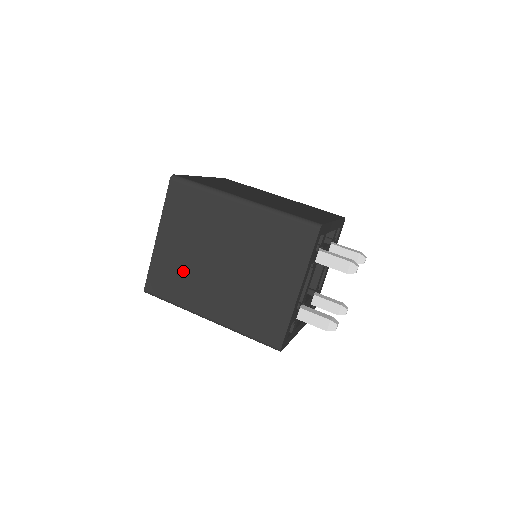
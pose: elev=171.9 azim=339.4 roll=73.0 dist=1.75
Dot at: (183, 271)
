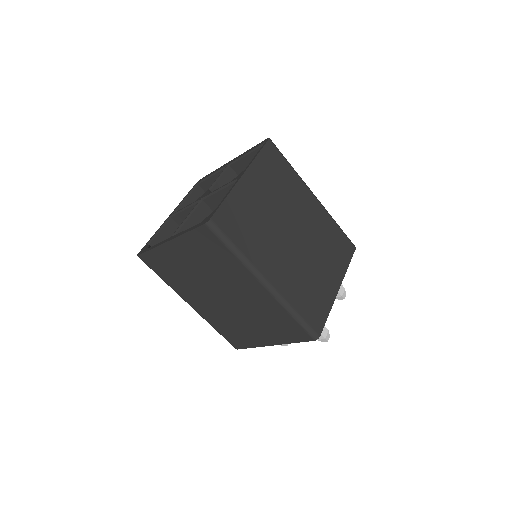
Dot at: (182, 275)
